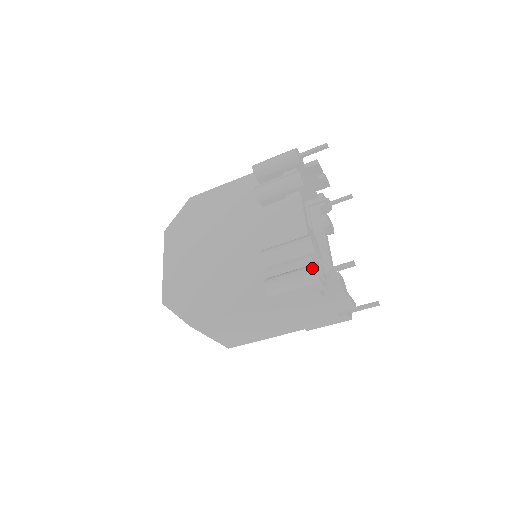
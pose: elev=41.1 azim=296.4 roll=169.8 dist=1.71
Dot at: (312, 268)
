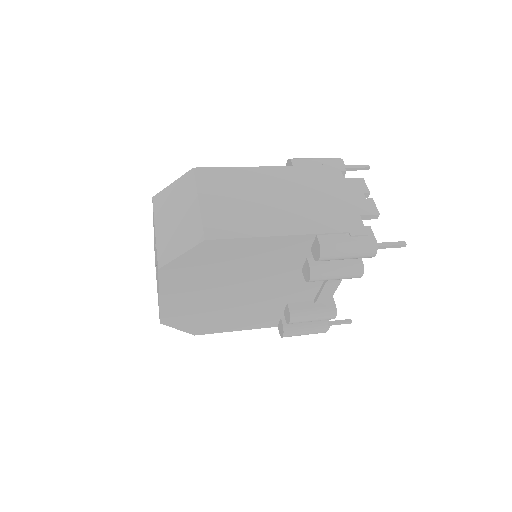
Dot at: (324, 331)
